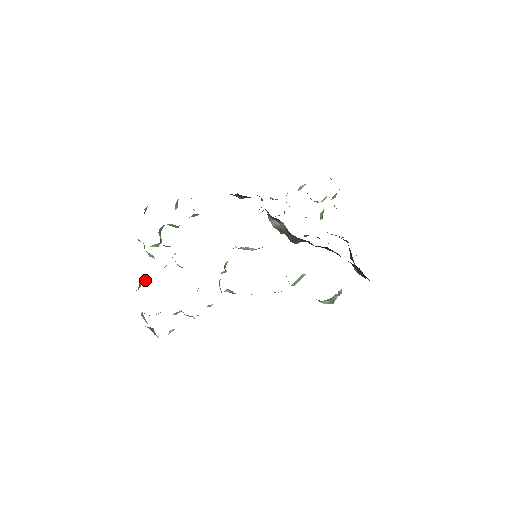
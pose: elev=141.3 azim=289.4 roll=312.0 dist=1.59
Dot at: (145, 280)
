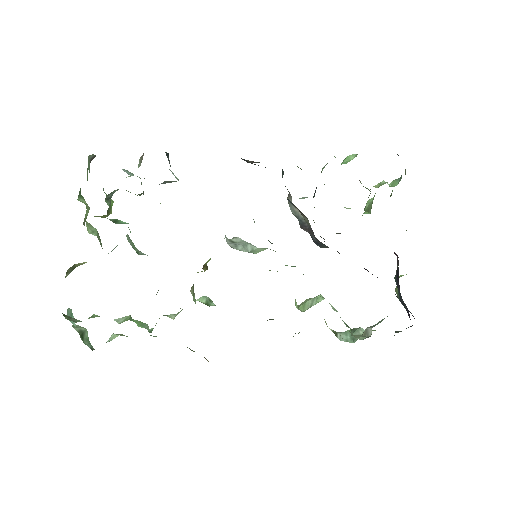
Dot at: (79, 264)
